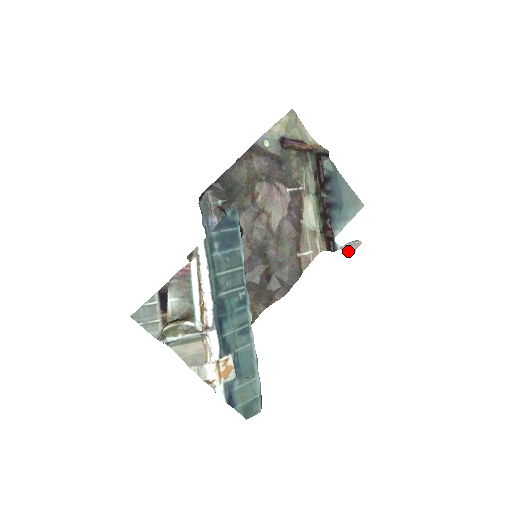
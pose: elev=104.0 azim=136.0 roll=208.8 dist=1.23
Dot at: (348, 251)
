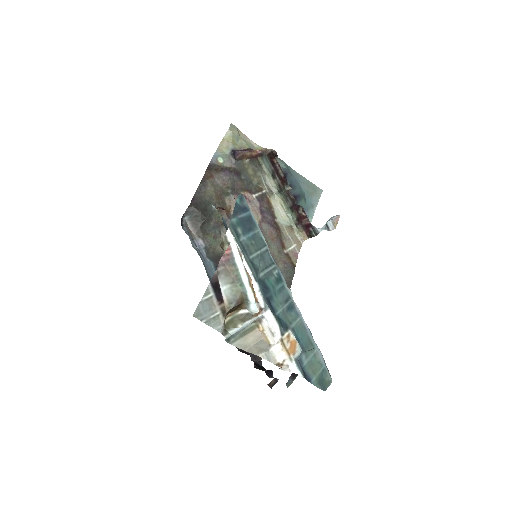
Dot at: (331, 227)
